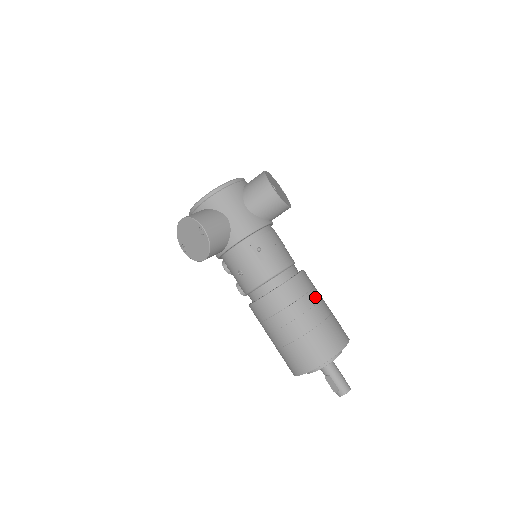
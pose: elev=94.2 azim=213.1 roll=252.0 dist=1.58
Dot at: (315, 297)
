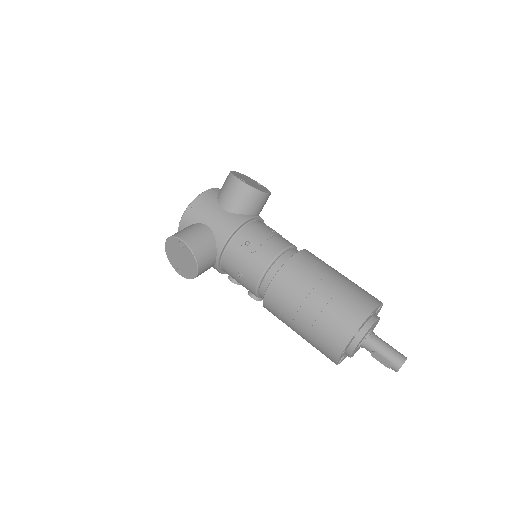
Dot at: (323, 269)
